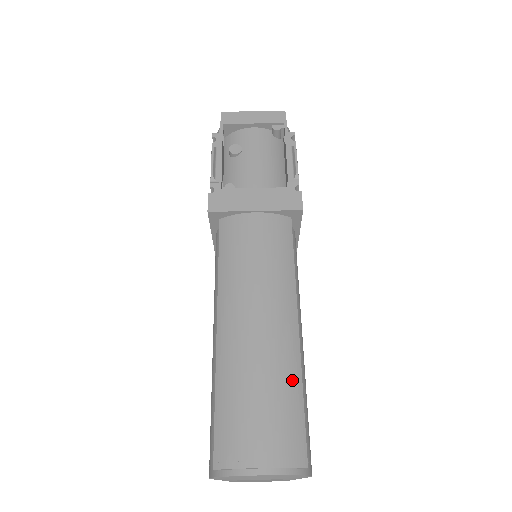
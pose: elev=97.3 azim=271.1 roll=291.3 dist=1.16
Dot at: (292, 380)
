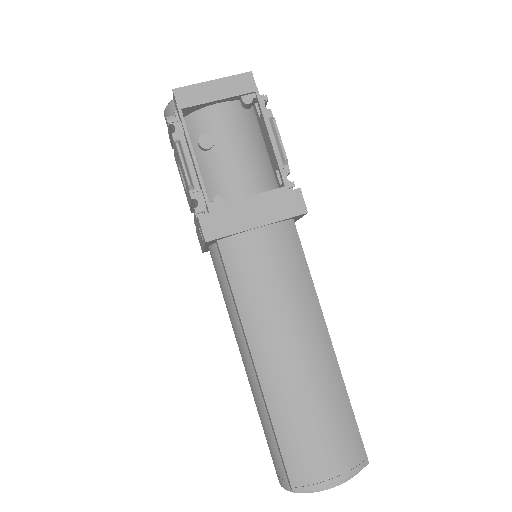
Dot at: (340, 397)
